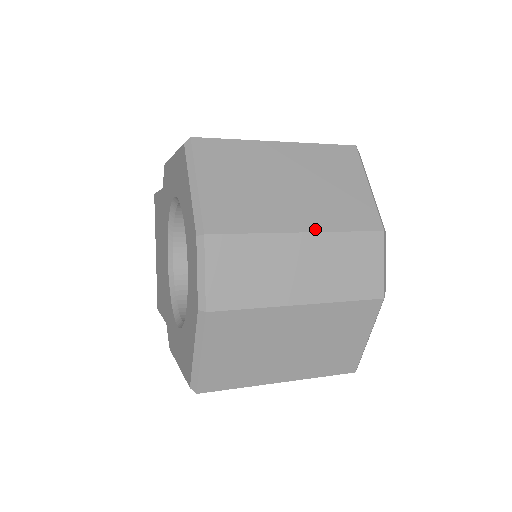
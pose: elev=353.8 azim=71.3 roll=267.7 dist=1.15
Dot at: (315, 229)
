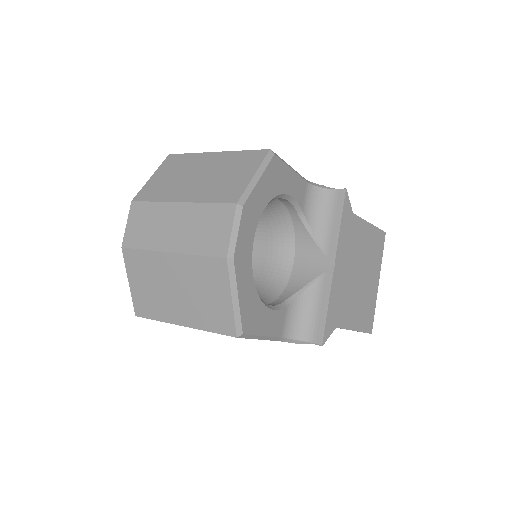
Dot at: (190, 201)
